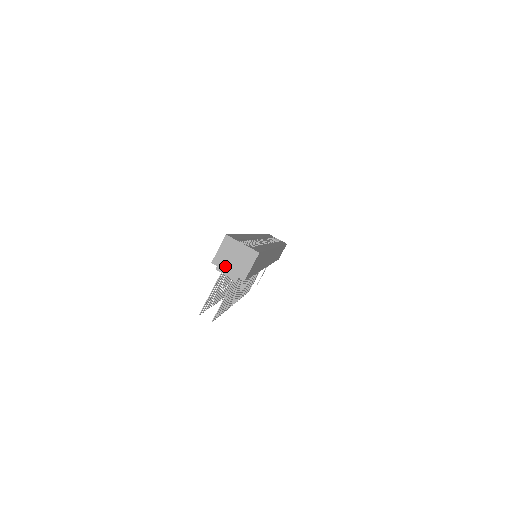
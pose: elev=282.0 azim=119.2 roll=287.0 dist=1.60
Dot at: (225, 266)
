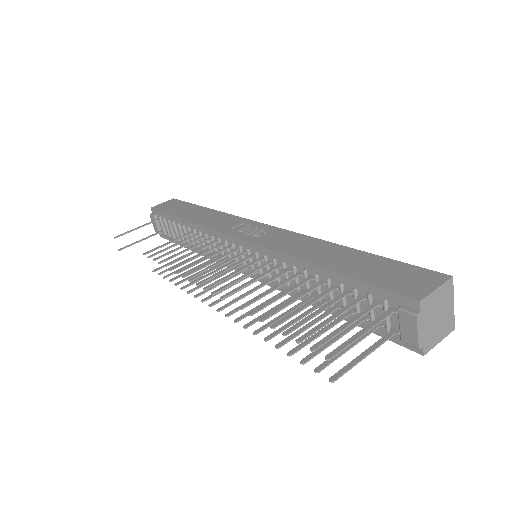
Dot at: (426, 319)
